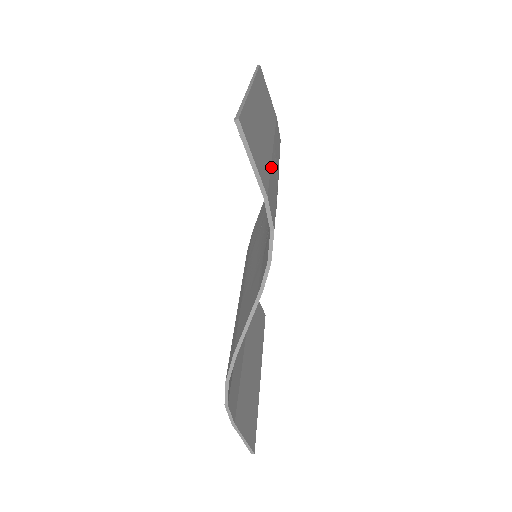
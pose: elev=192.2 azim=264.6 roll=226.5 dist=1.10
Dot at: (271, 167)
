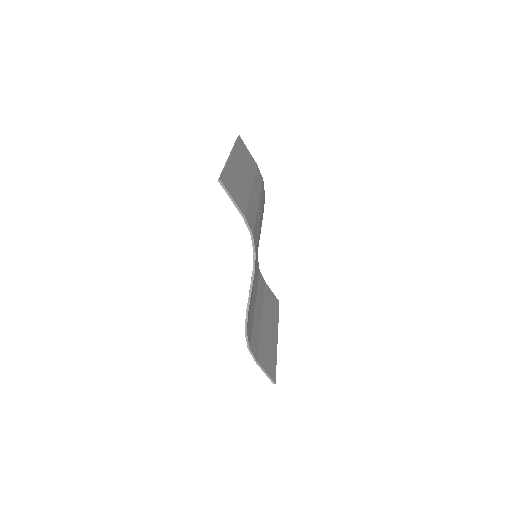
Dot at: (249, 199)
